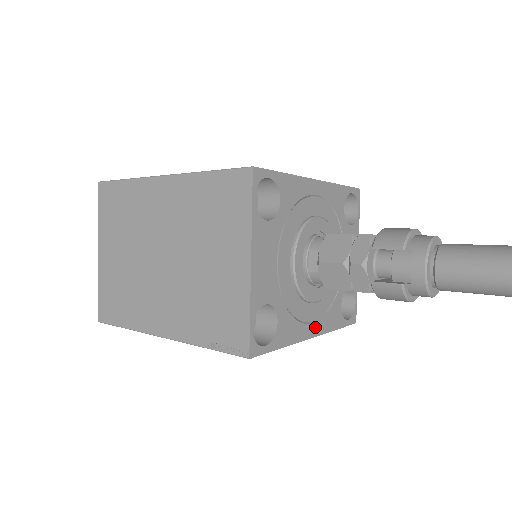
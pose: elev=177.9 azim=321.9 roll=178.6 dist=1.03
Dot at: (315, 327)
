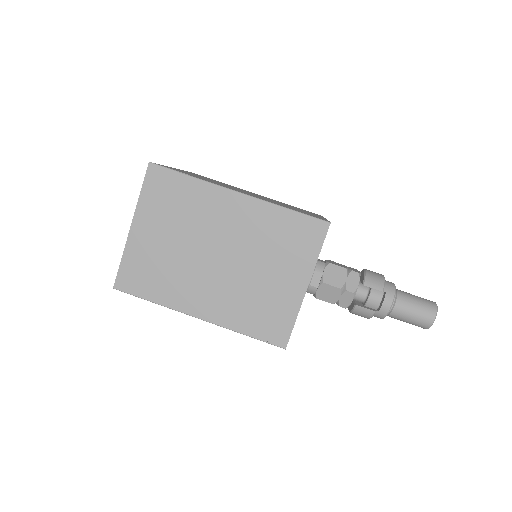
Dot at: occluded
